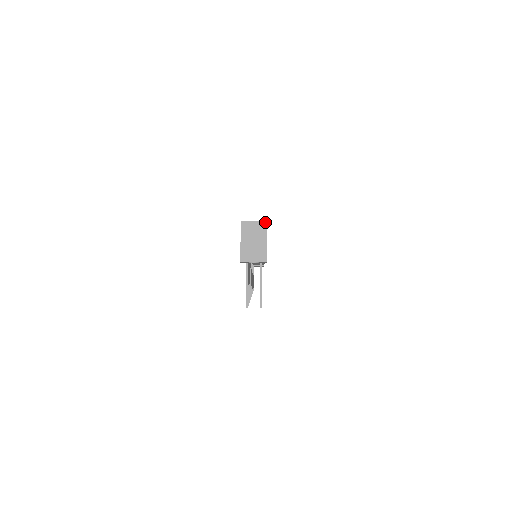
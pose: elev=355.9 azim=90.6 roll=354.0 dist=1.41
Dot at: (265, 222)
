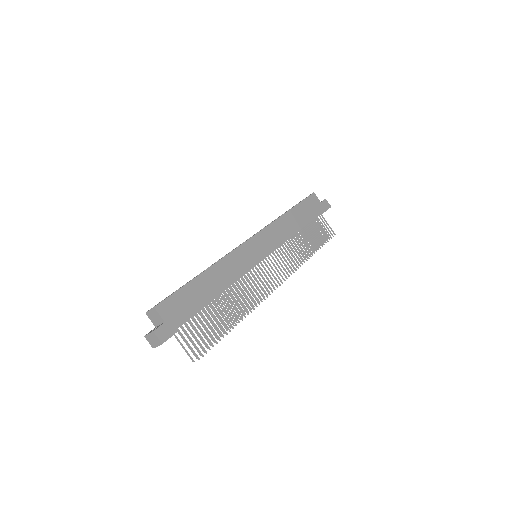
Dot at: (154, 309)
